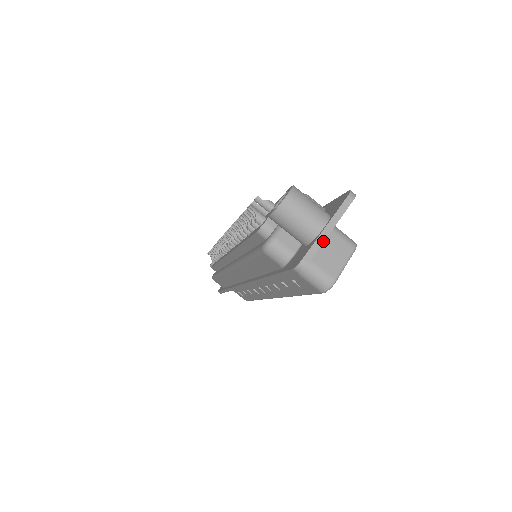
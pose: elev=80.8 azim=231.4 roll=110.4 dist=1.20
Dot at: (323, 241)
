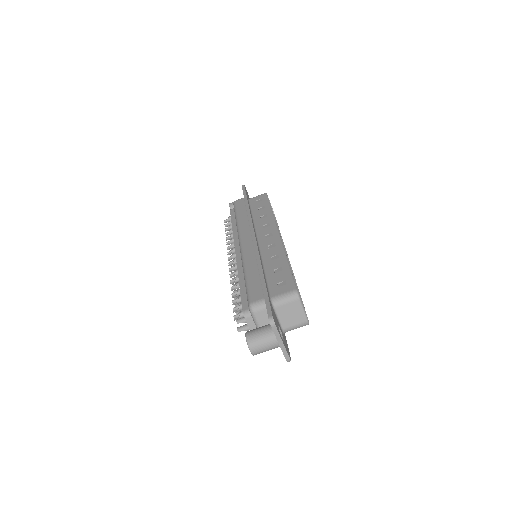
Dot at: (285, 349)
